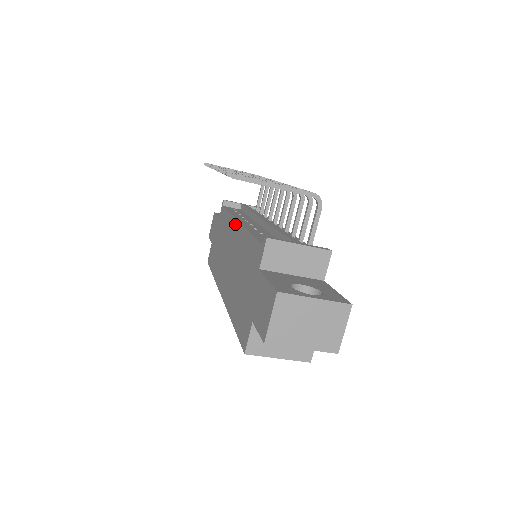
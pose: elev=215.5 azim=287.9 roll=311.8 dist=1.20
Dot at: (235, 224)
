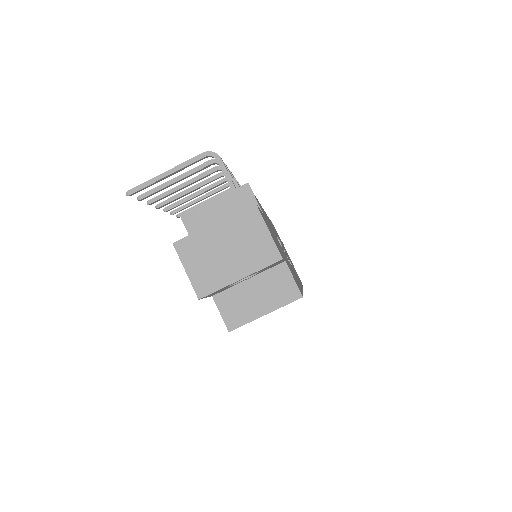
Dot at: occluded
